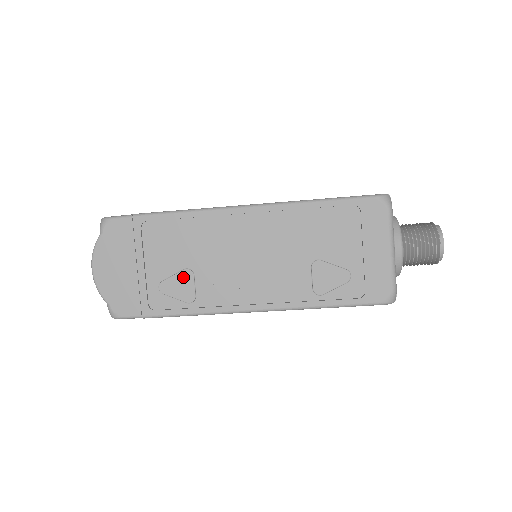
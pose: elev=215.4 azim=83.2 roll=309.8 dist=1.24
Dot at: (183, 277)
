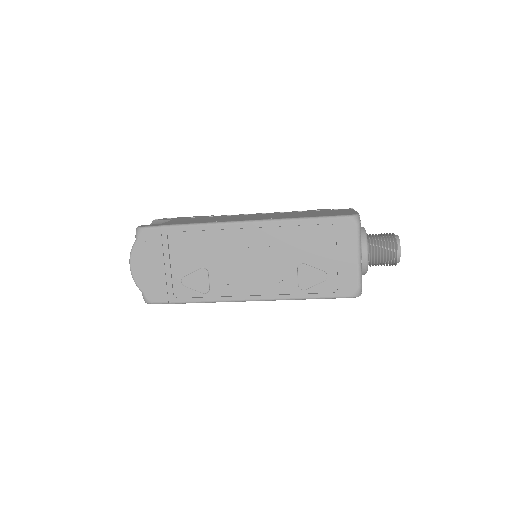
Dot at: (200, 274)
